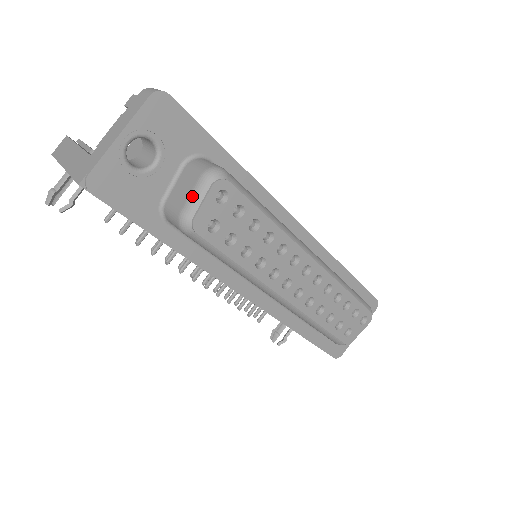
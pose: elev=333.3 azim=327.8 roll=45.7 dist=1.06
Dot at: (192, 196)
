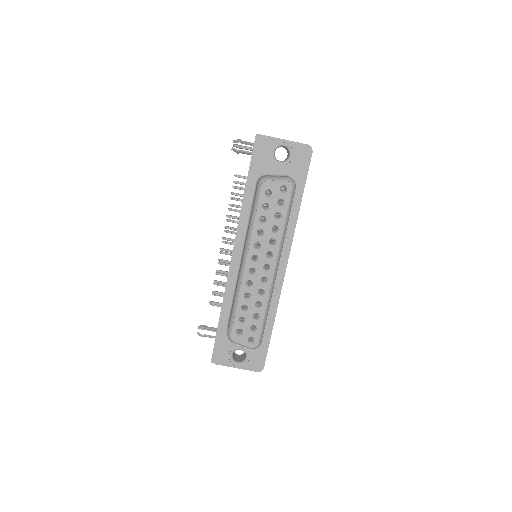
Dot at: (277, 177)
